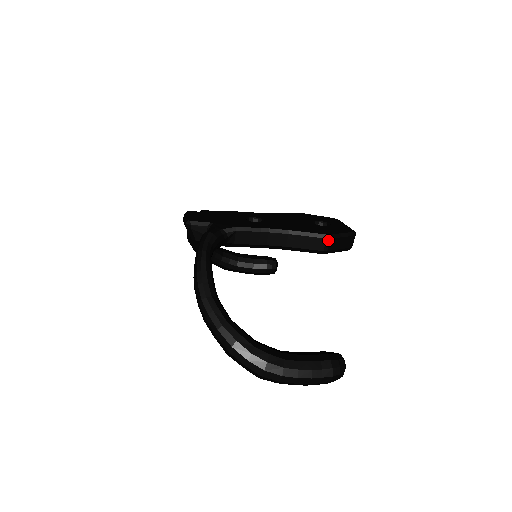
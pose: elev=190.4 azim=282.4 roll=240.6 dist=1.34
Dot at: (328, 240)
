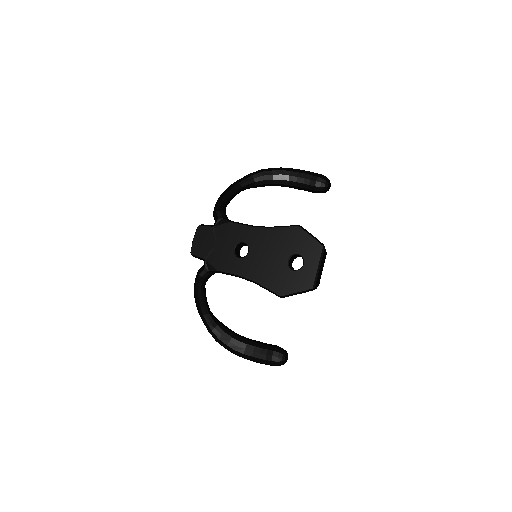
Dot at: (282, 297)
